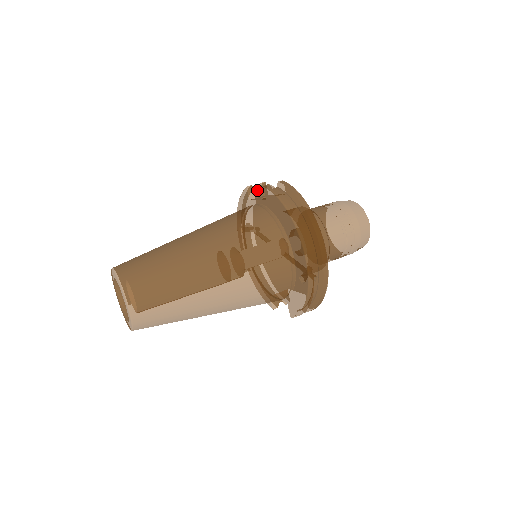
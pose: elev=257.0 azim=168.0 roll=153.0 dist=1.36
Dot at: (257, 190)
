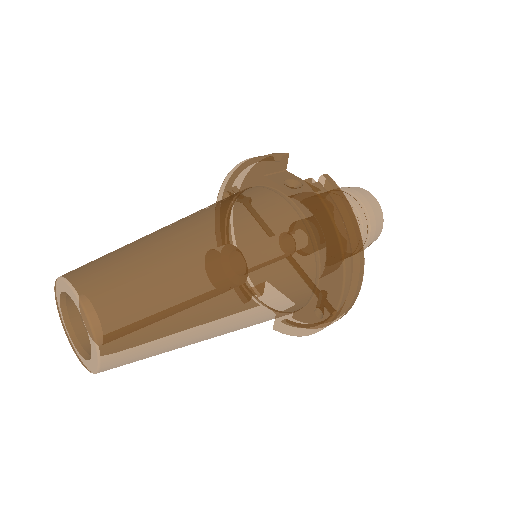
Dot at: (277, 163)
